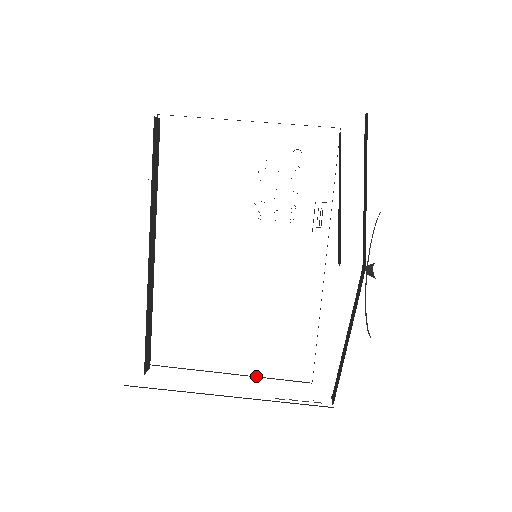
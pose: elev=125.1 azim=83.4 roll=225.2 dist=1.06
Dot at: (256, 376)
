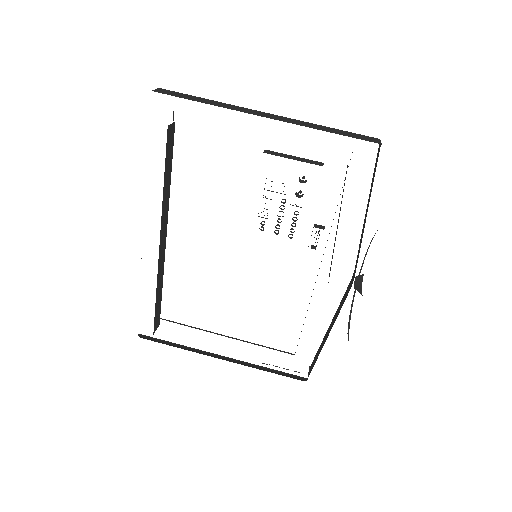
Dot at: occluded
